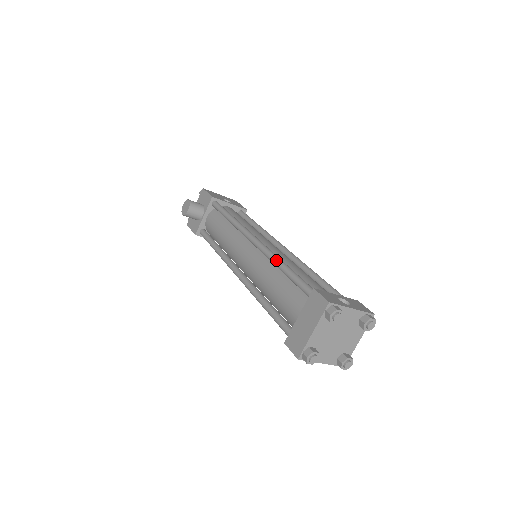
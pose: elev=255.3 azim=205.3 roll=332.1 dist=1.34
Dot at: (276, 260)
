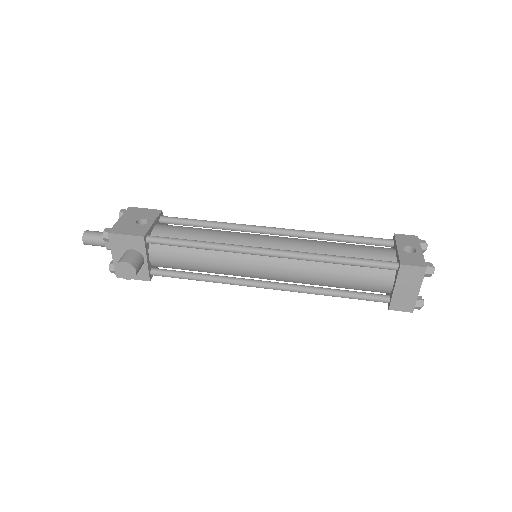
Dot at: (325, 259)
